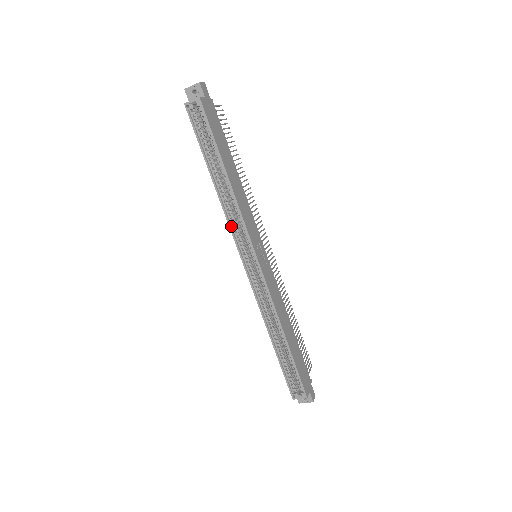
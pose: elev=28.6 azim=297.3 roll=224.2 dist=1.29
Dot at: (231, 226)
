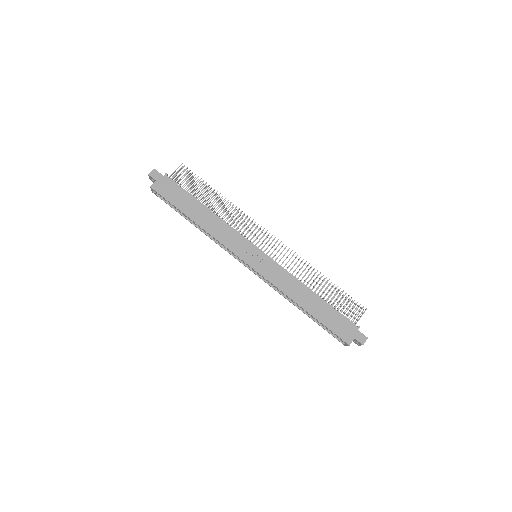
Dot at: (224, 248)
